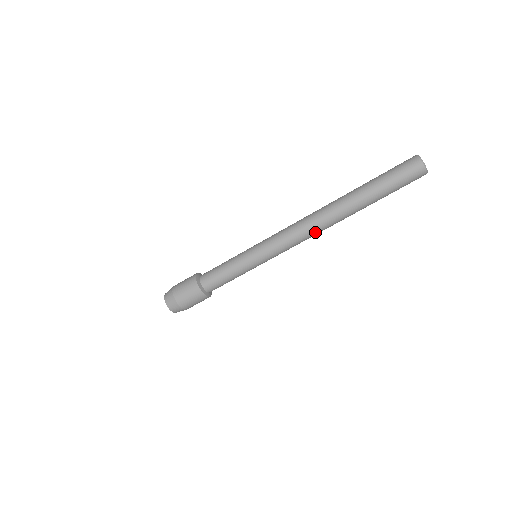
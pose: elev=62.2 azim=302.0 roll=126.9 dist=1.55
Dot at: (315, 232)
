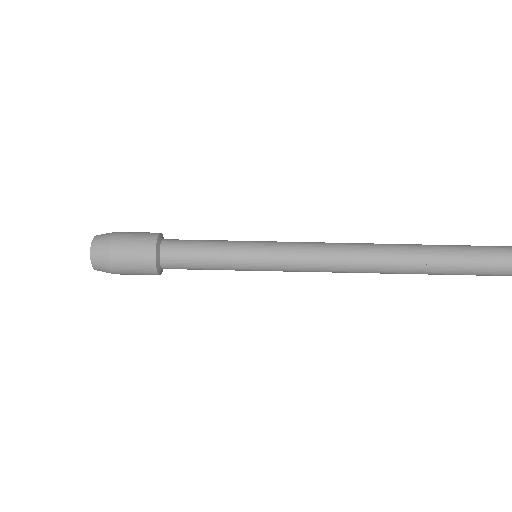
Dot at: (355, 254)
